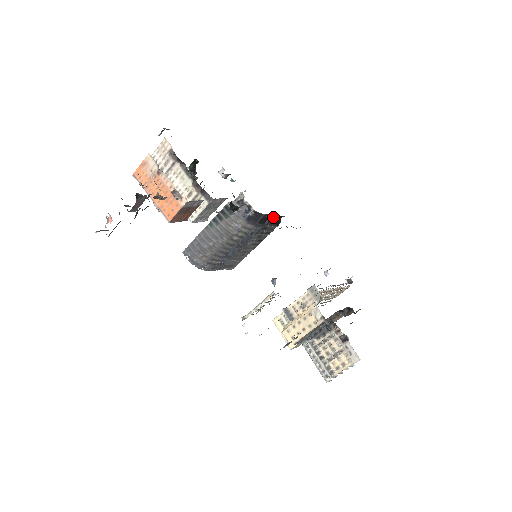
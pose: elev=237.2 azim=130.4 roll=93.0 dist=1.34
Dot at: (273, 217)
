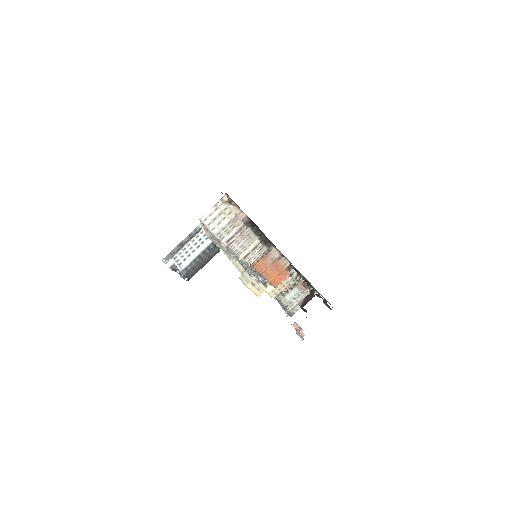
Dot at: occluded
